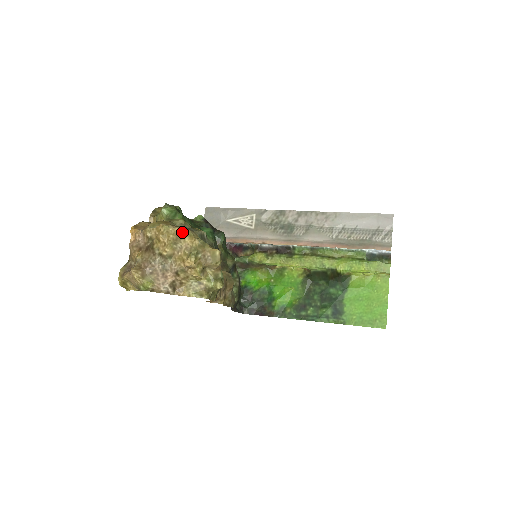
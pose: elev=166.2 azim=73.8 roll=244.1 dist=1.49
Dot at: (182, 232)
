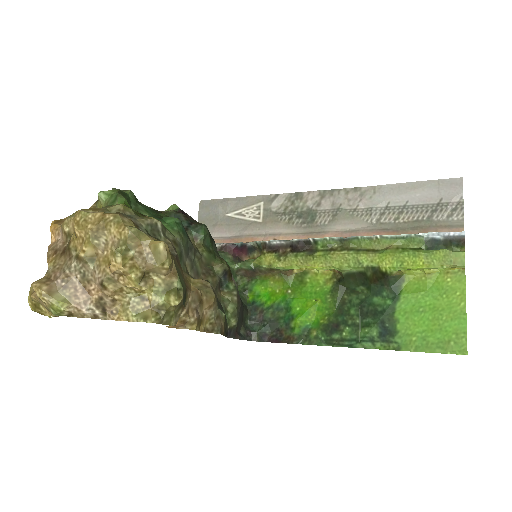
Dot at: (106, 218)
